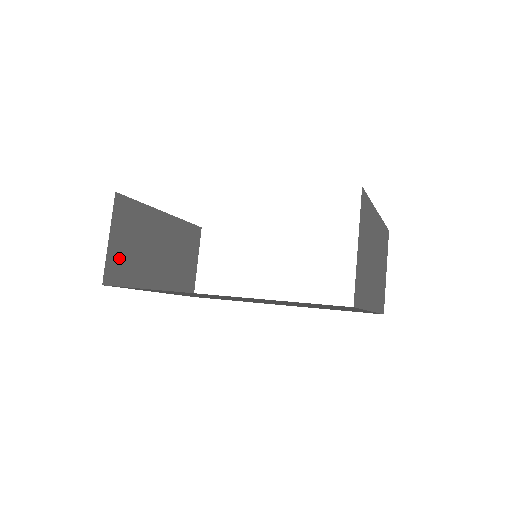
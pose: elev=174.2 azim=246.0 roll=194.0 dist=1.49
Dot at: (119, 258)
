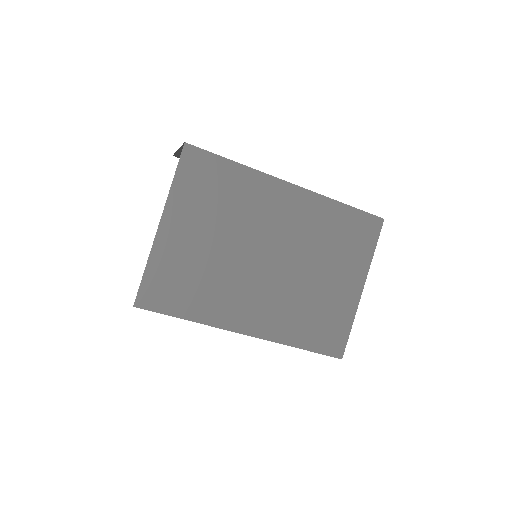
Dot at: occluded
